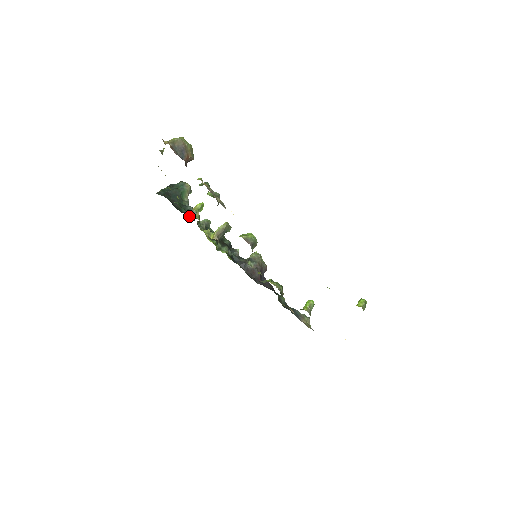
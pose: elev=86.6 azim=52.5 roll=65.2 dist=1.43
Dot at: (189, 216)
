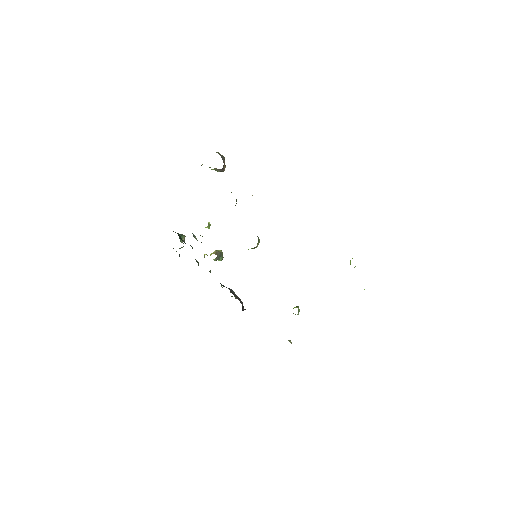
Dot at: occluded
